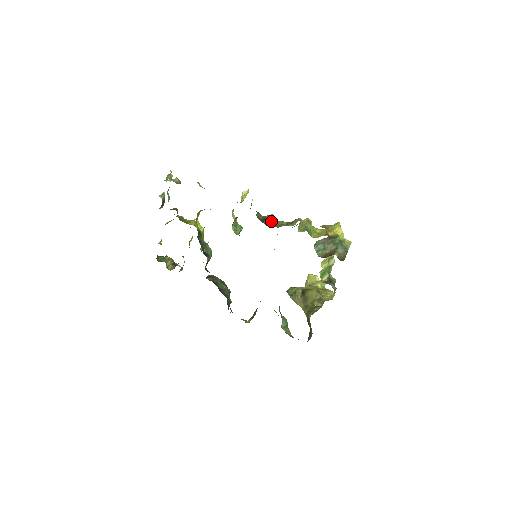
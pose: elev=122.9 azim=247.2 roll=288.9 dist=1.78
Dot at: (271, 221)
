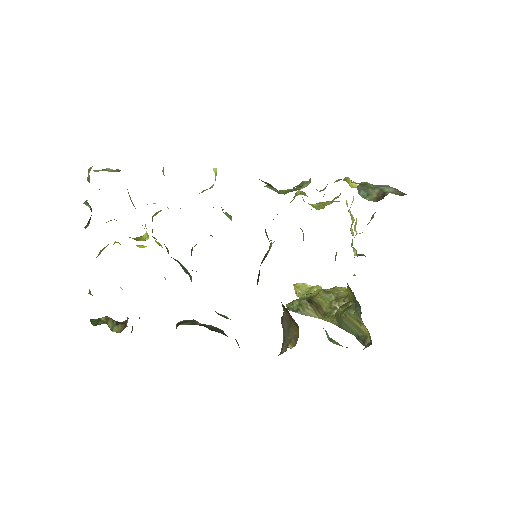
Dot at: (274, 190)
